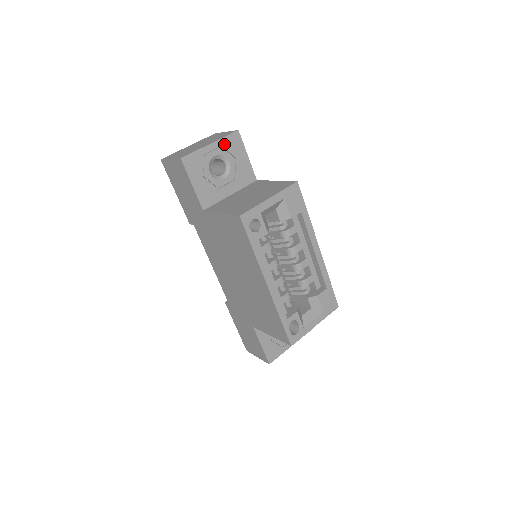
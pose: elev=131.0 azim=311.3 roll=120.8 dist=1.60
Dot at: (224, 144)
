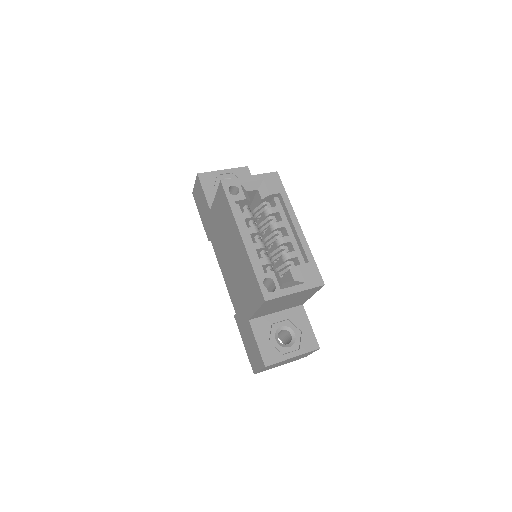
Dot at: (234, 172)
